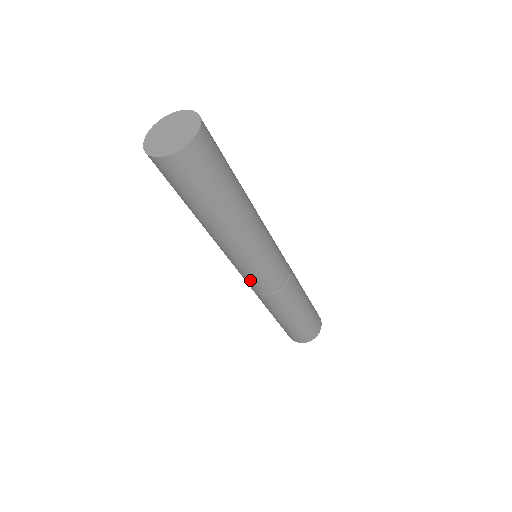
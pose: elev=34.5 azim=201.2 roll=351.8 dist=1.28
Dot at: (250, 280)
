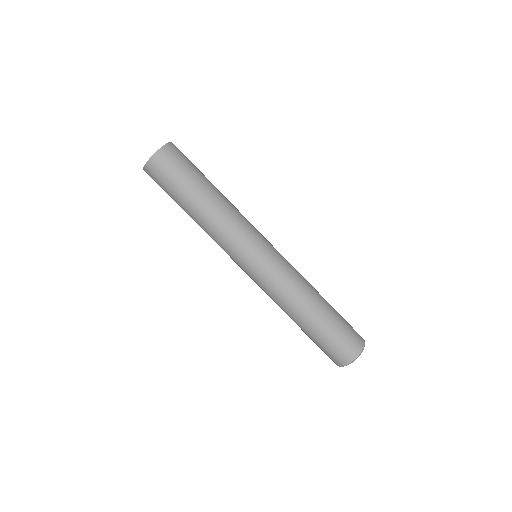
Dot at: (251, 273)
